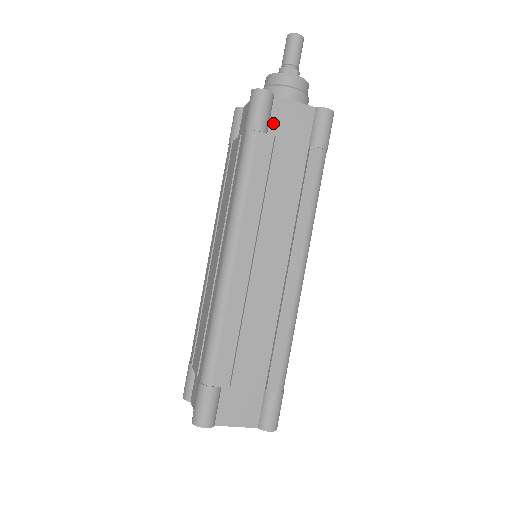
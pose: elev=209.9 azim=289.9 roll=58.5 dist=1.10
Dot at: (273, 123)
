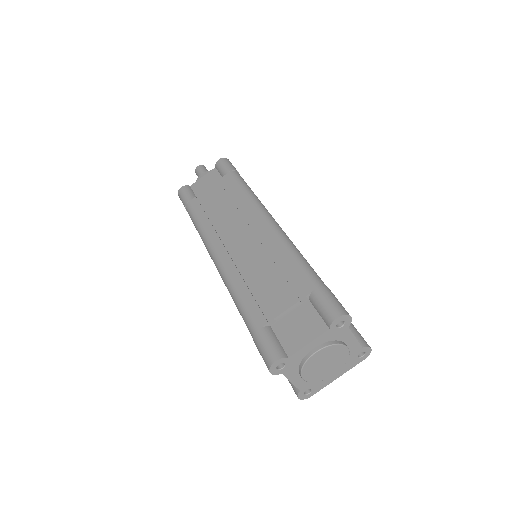
Dot at: (197, 193)
